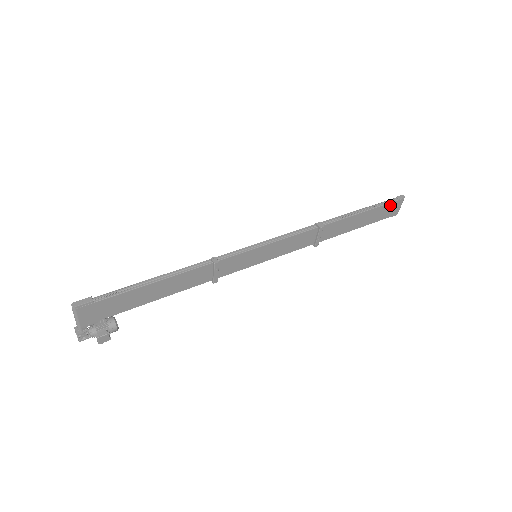
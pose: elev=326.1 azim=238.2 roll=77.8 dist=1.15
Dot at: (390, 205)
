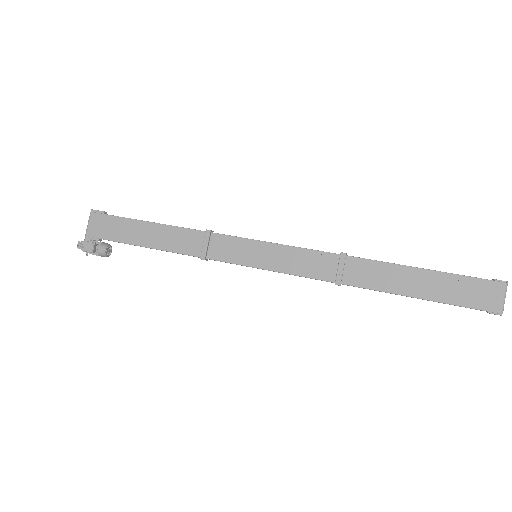
Dot at: (476, 283)
